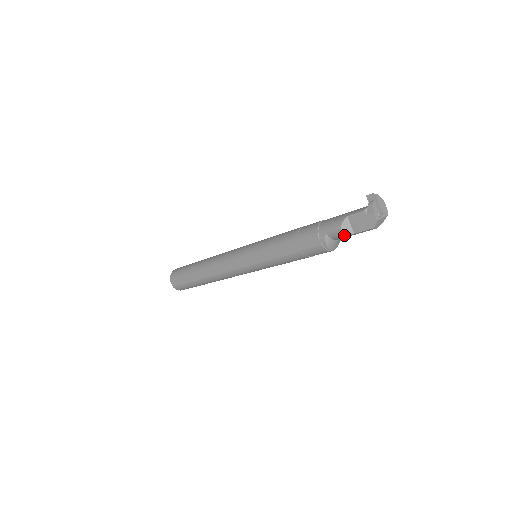
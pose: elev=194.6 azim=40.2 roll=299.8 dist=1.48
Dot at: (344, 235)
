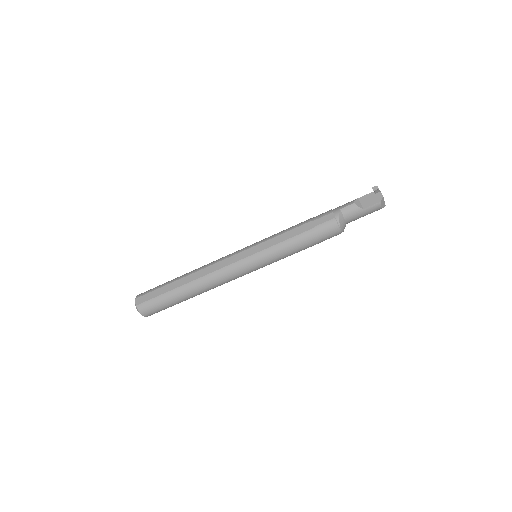
Dot at: (355, 211)
